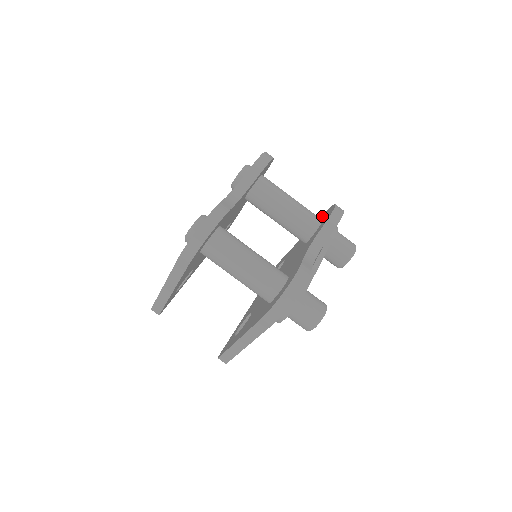
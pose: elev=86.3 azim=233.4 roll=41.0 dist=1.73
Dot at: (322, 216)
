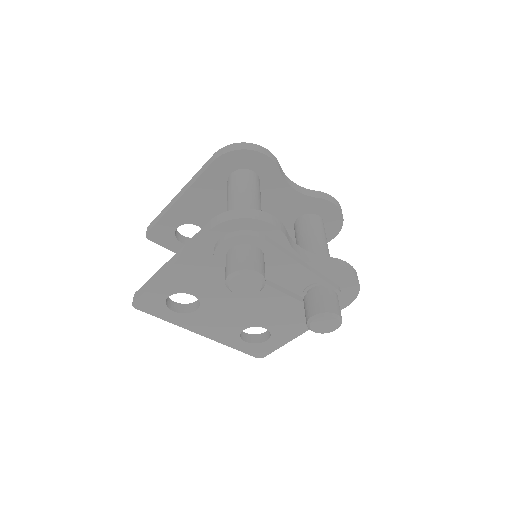
Dot at: occluded
